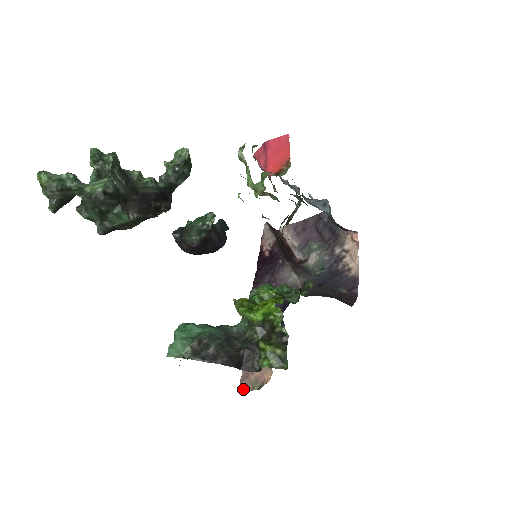
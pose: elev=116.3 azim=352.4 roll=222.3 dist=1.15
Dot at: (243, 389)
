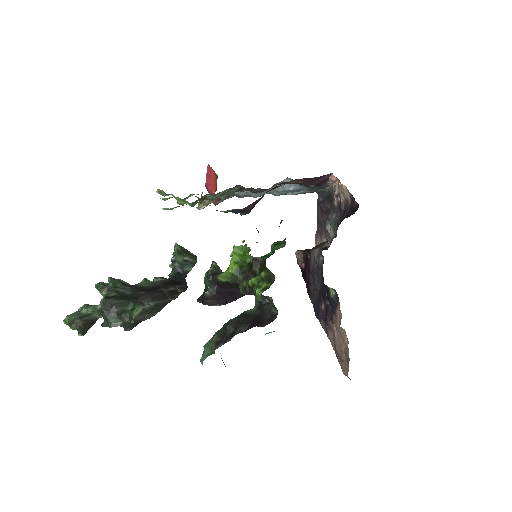
Dot at: (347, 375)
